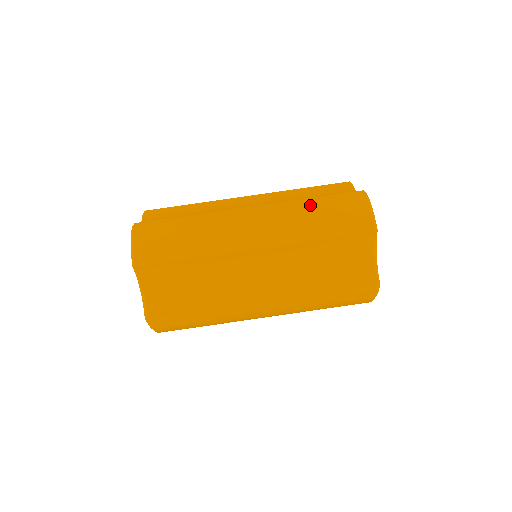
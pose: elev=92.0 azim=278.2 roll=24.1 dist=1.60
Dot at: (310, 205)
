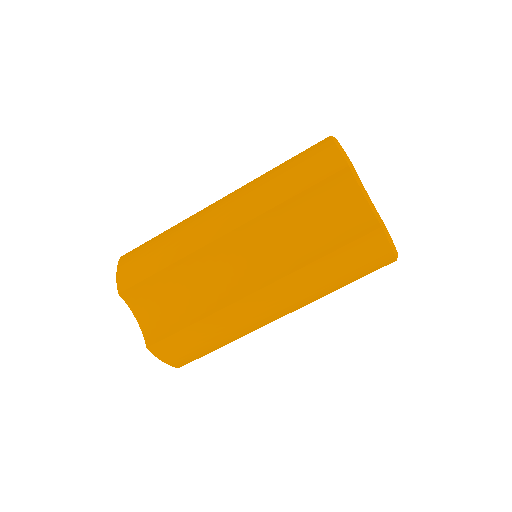
Dot at: (275, 172)
